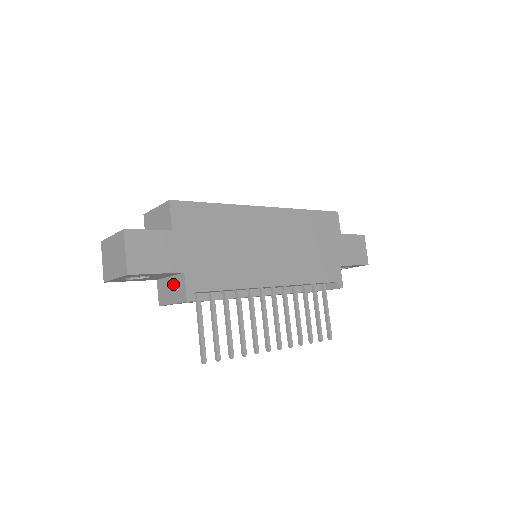
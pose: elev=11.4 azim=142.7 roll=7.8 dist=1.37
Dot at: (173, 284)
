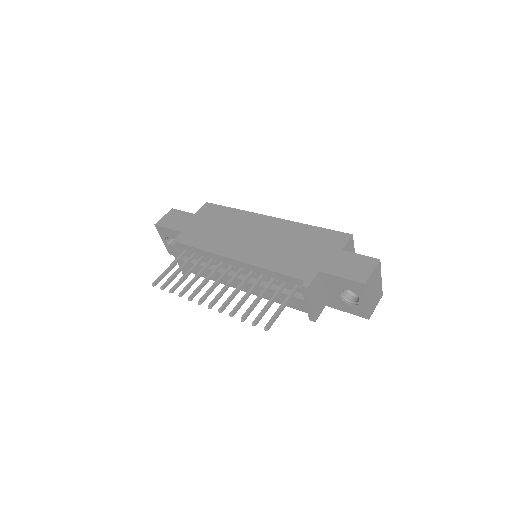
Dot at: occluded
